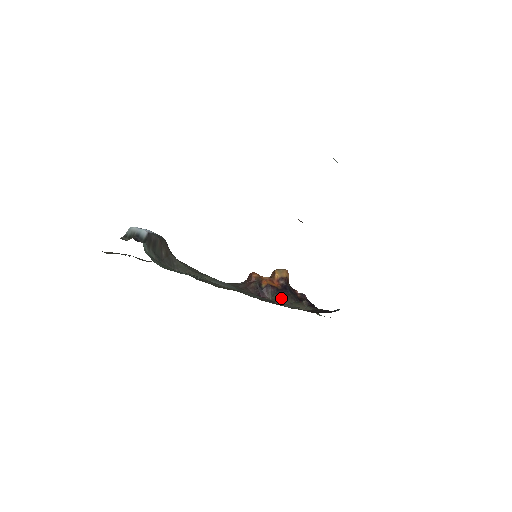
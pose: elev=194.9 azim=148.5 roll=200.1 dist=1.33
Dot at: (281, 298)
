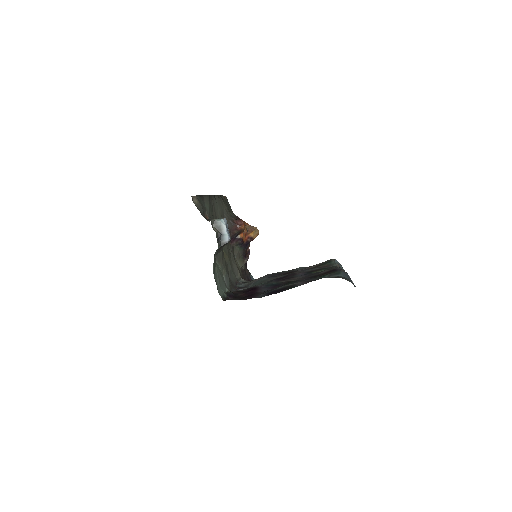
Dot at: (239, 250)
